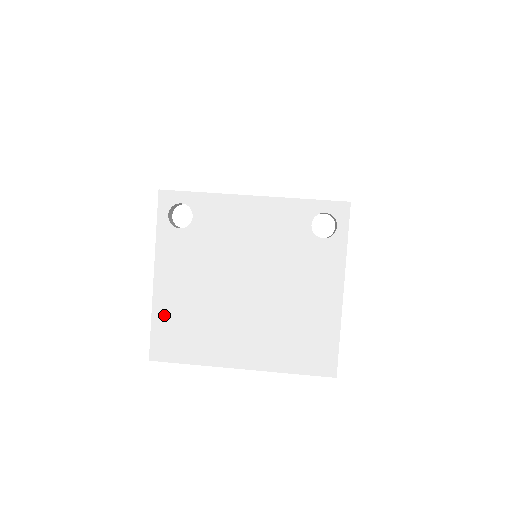
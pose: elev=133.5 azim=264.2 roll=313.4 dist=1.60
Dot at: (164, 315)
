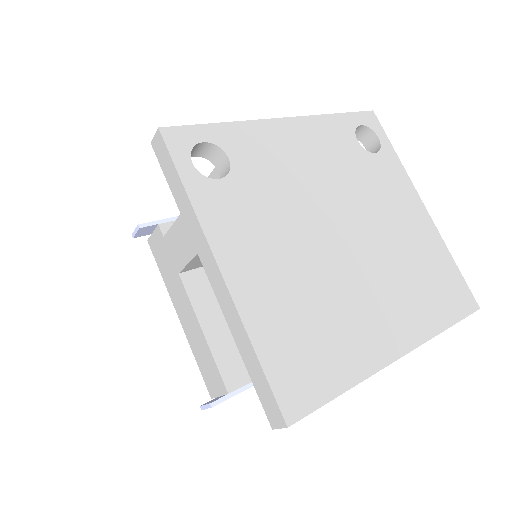
Dot at: (268, 328)
